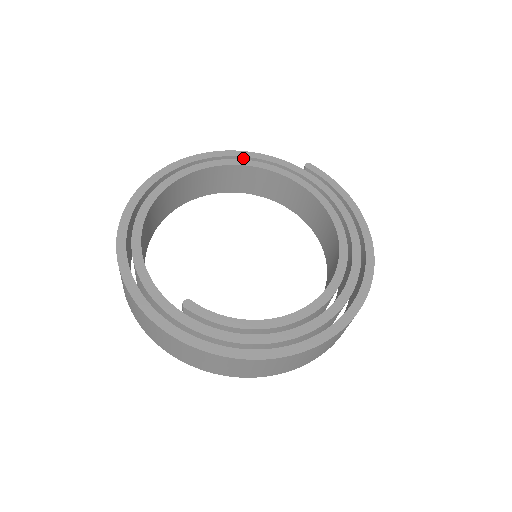
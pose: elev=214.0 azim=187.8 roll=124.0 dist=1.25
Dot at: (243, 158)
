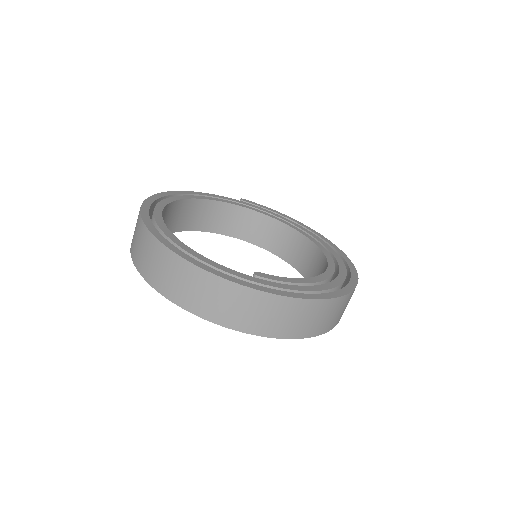
Dot at: occluded
